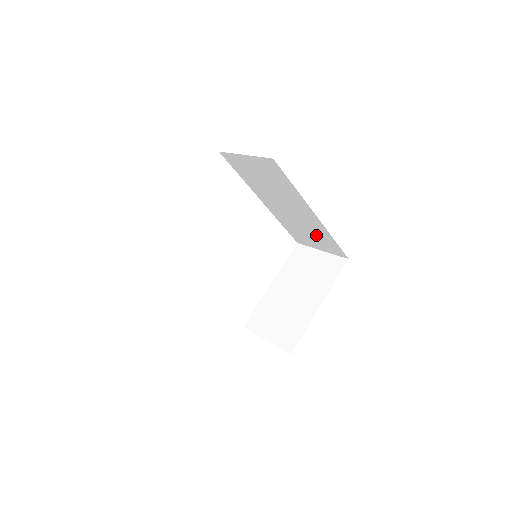
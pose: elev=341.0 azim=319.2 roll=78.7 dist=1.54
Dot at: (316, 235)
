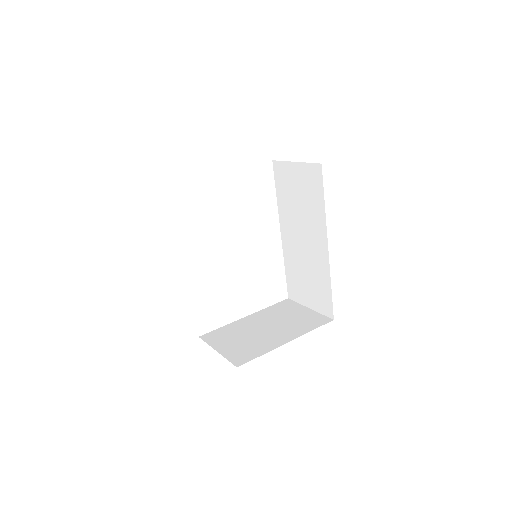
Dot at: (315, 281)
